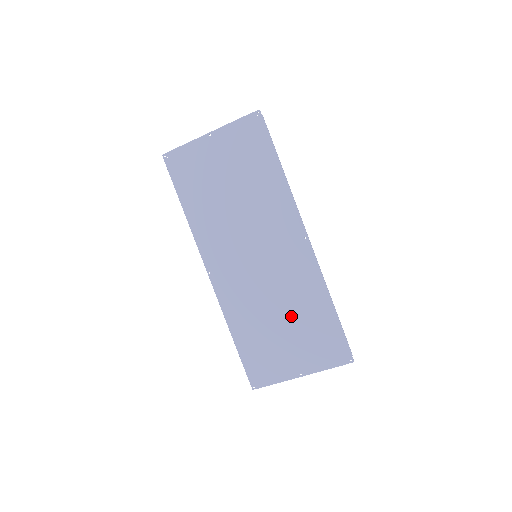
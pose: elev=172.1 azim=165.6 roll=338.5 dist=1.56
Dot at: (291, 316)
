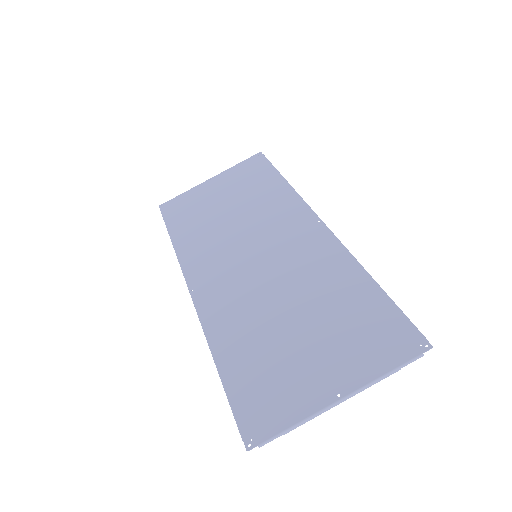
Dot at: (310, 309)
